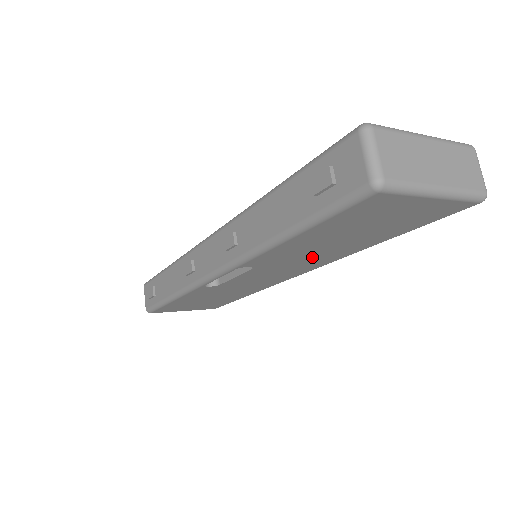
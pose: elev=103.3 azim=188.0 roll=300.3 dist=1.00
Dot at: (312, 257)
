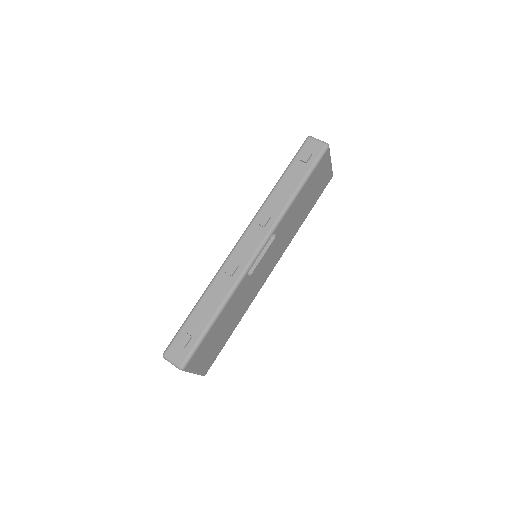
Dot at: (290, 229)
